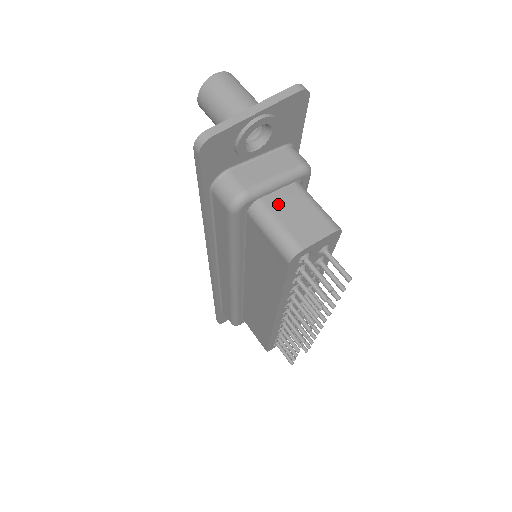
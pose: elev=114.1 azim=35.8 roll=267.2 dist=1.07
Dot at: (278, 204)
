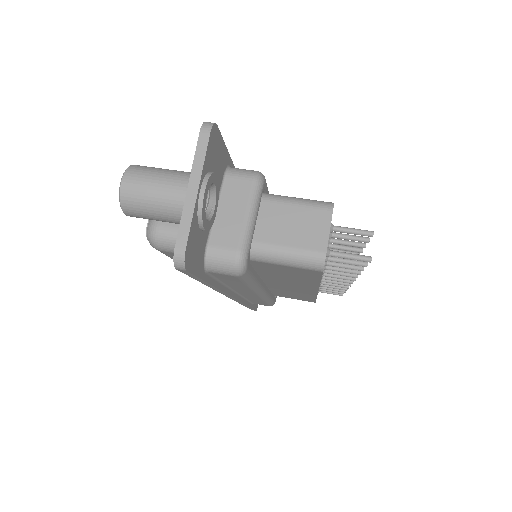
Dot at: (269, 232)
